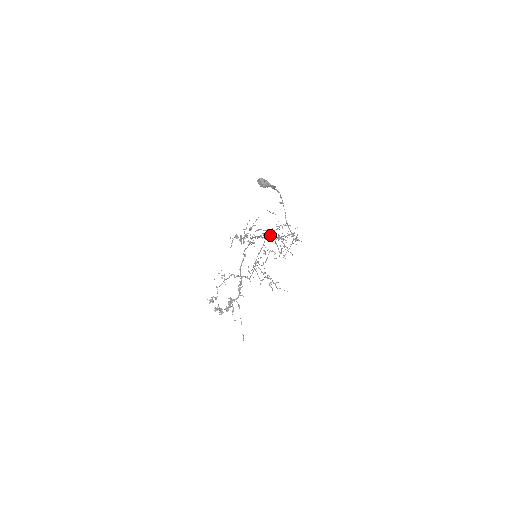
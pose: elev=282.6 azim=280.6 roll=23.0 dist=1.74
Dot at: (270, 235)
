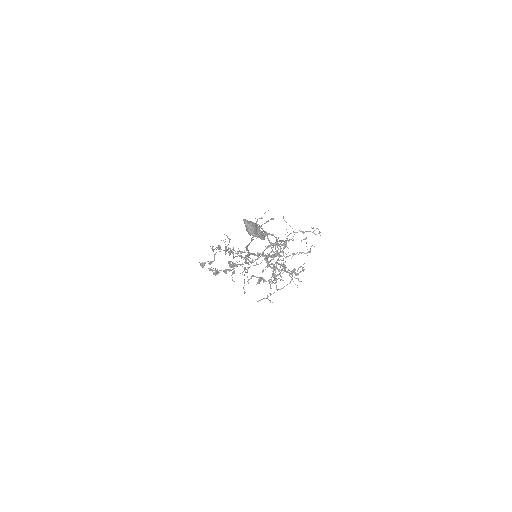
Dot at: (264, 259)
